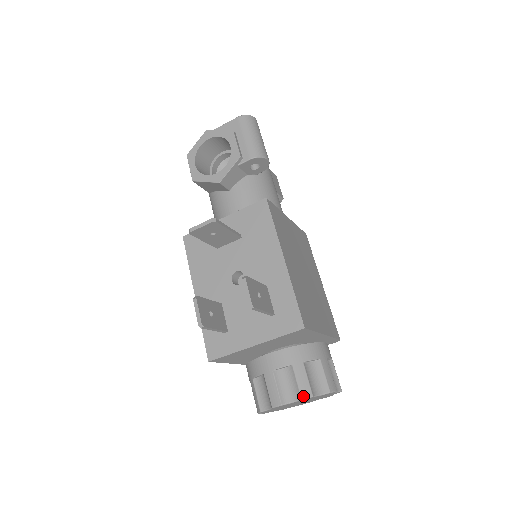
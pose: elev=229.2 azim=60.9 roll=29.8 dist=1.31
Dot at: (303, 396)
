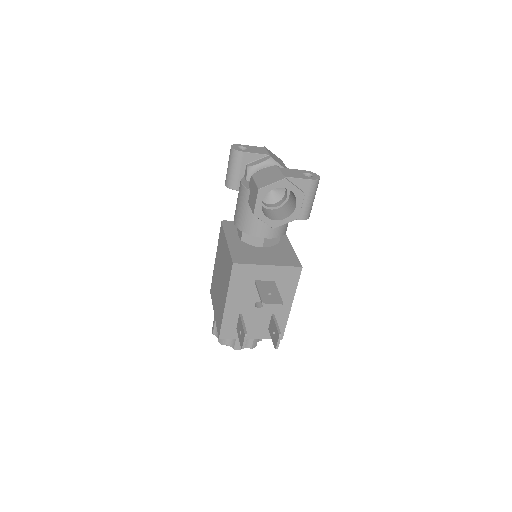
Dot at: occluded
